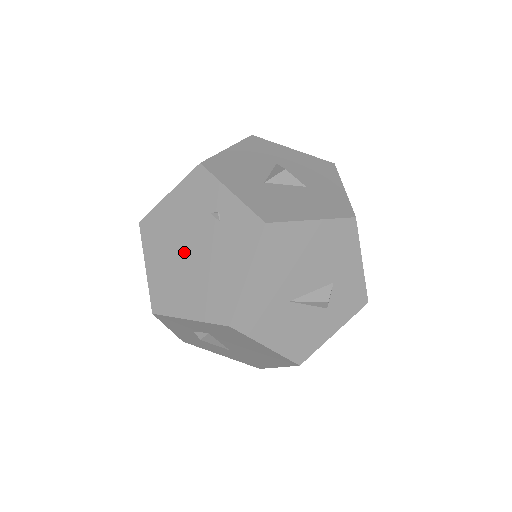
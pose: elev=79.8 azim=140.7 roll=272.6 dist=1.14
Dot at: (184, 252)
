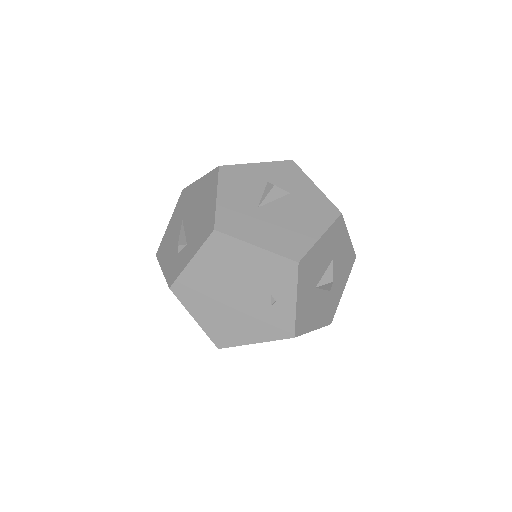
Dot at: (230, 289)
